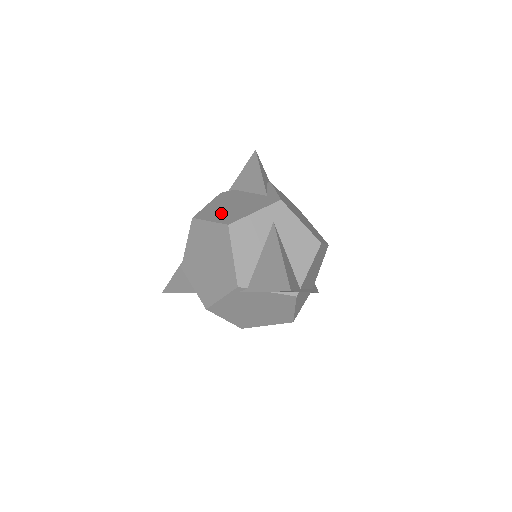
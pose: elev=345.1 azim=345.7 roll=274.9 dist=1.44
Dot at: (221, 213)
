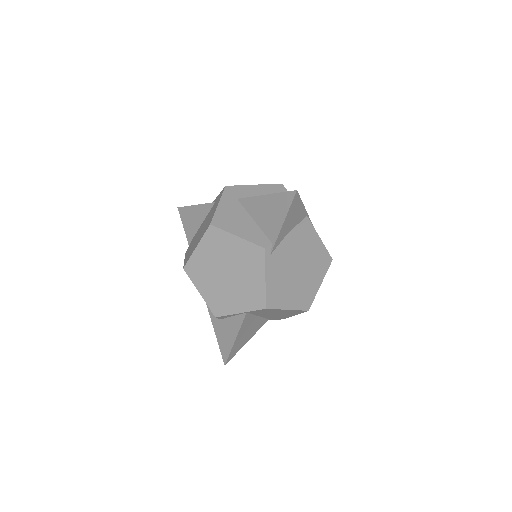
Dot at: (198, 239)
